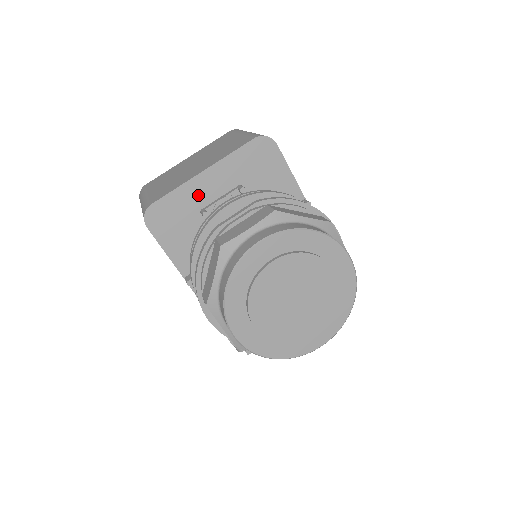
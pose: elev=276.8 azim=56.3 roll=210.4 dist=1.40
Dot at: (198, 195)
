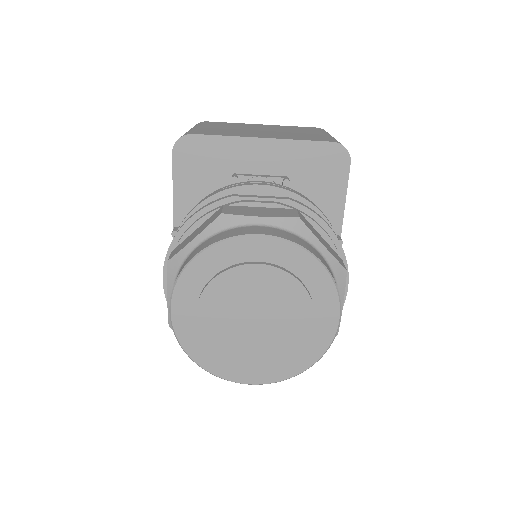
Dot at: (241, 157)
